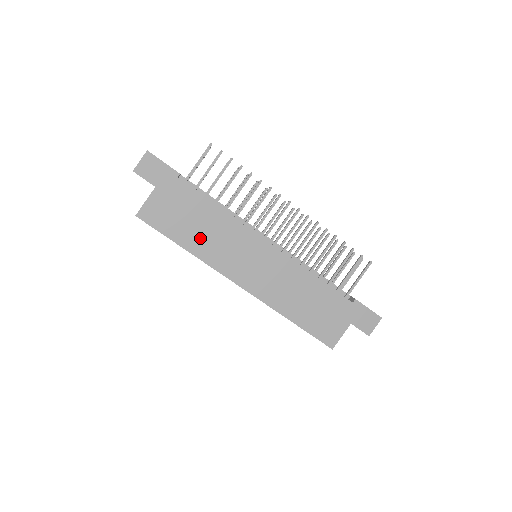
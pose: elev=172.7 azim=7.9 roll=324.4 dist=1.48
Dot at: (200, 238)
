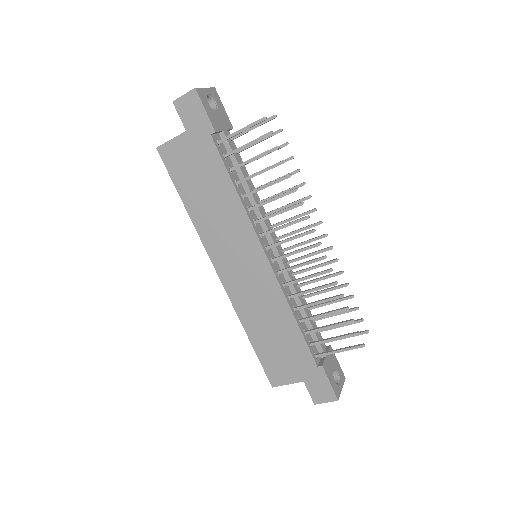
Dot at: (204, 207)
